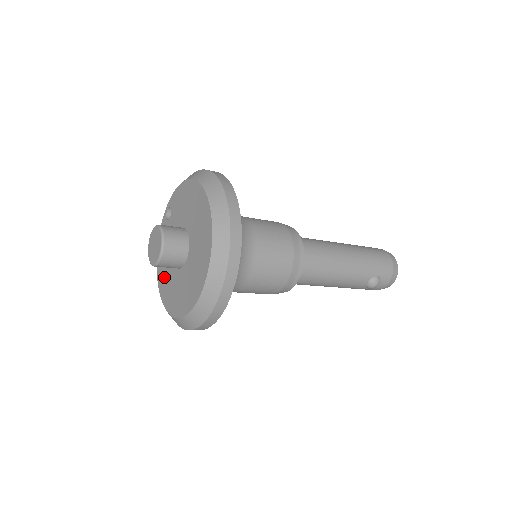
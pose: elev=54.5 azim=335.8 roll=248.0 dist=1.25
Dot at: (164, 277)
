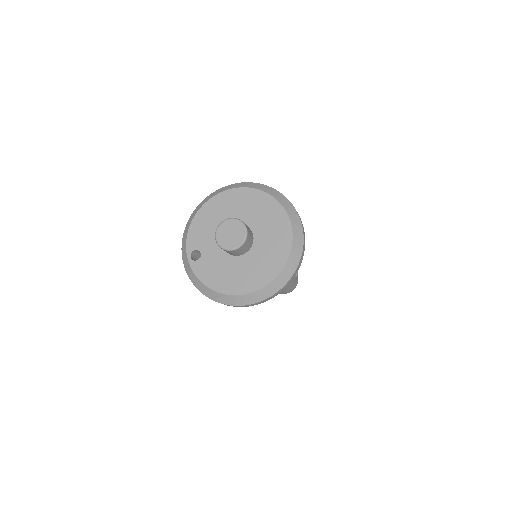
Dot at: (241, 278)
